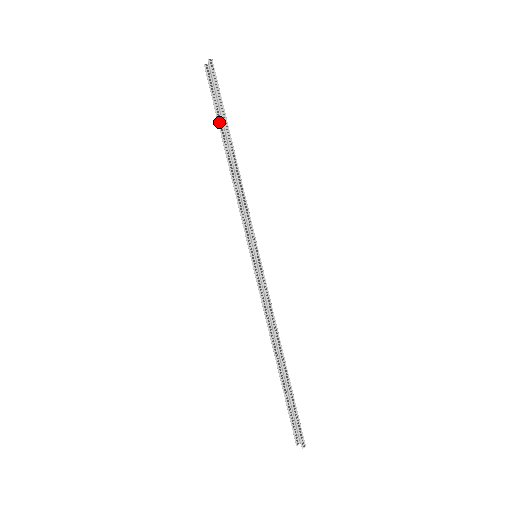
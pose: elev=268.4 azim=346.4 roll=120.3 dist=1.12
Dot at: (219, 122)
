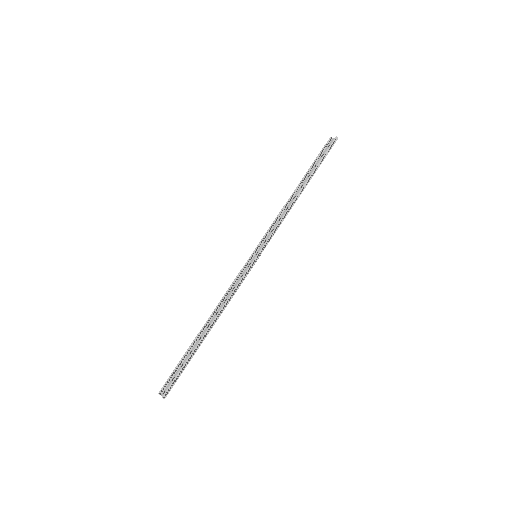
Dot at: (309, 170)
